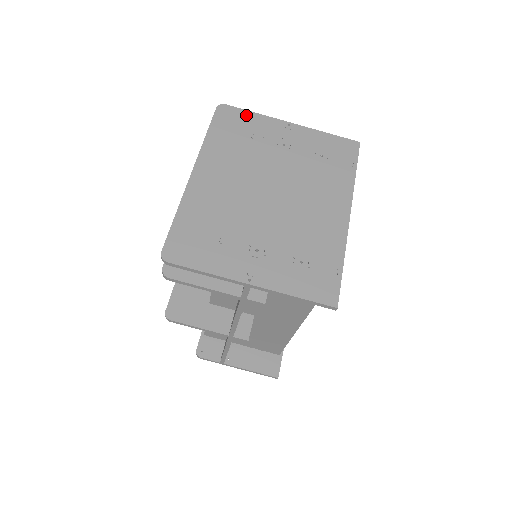
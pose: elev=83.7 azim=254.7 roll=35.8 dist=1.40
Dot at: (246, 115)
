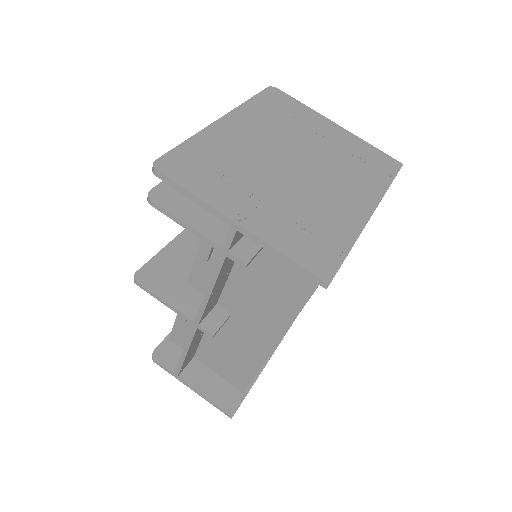
Dot at: (294, 102)
